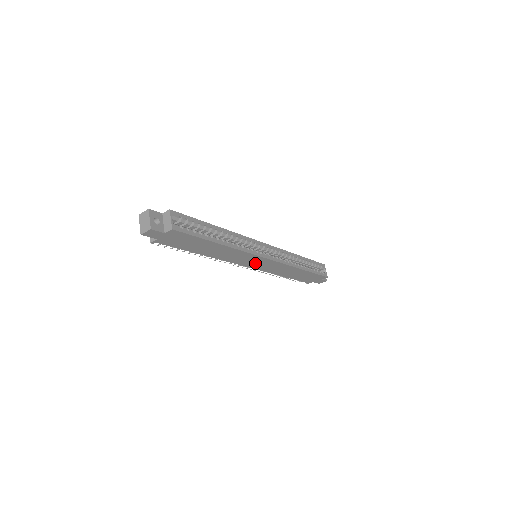
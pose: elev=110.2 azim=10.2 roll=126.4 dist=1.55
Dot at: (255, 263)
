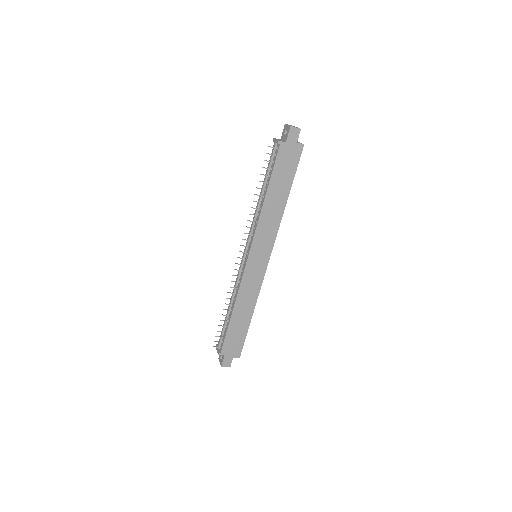
Dot at: (257, 257)
